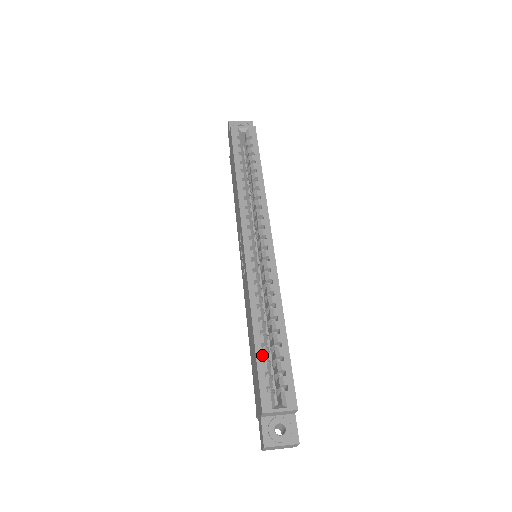
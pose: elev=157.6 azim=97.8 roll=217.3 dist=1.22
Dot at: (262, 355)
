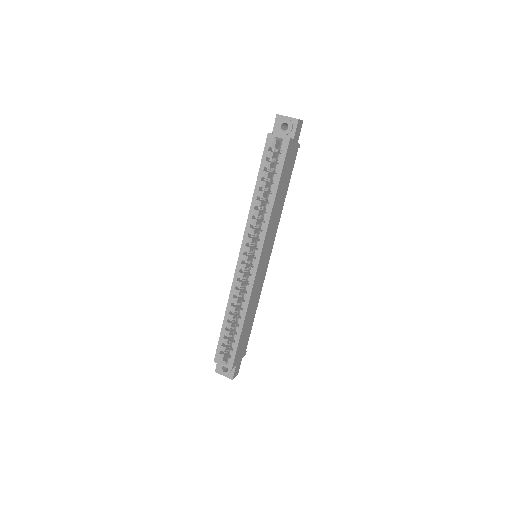
Dot at: (224, 334)
